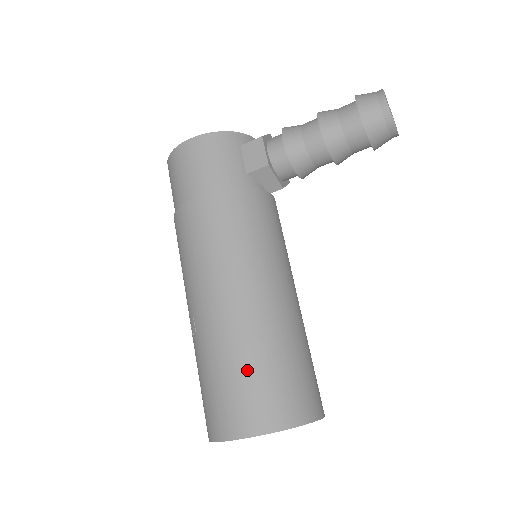
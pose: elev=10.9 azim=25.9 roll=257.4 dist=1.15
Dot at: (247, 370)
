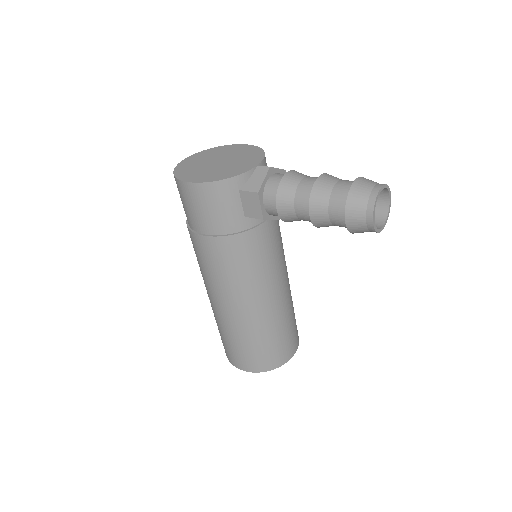
Dot at: (244, 345)
